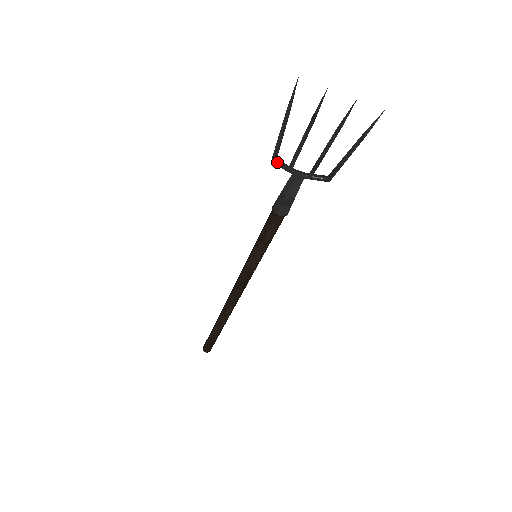
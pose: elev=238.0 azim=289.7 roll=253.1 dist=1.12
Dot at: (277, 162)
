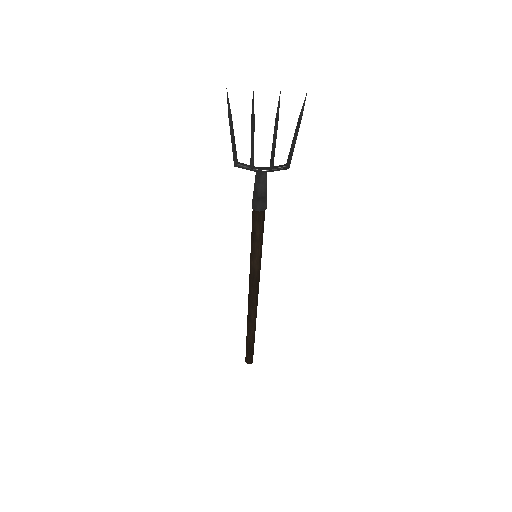
Dot at: (239, 165)
